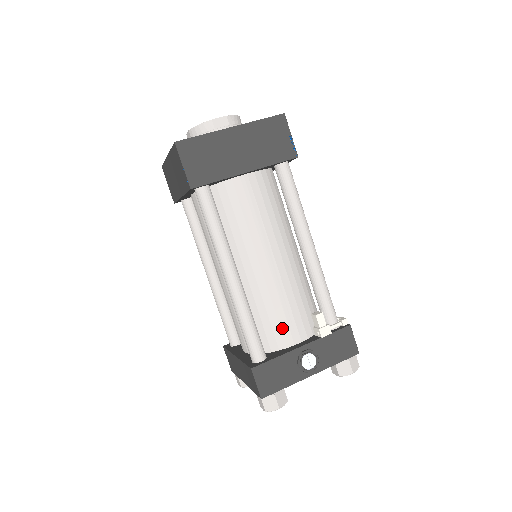
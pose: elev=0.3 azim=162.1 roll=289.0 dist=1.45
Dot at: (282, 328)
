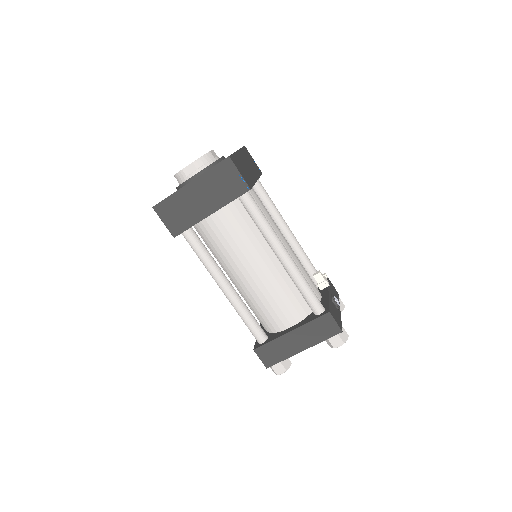
Dot at: (313, 288)
